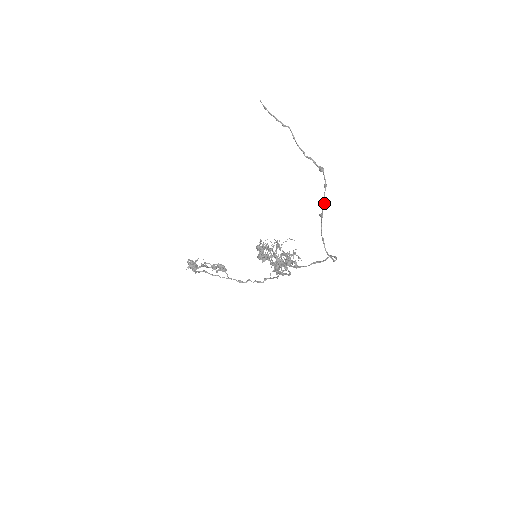
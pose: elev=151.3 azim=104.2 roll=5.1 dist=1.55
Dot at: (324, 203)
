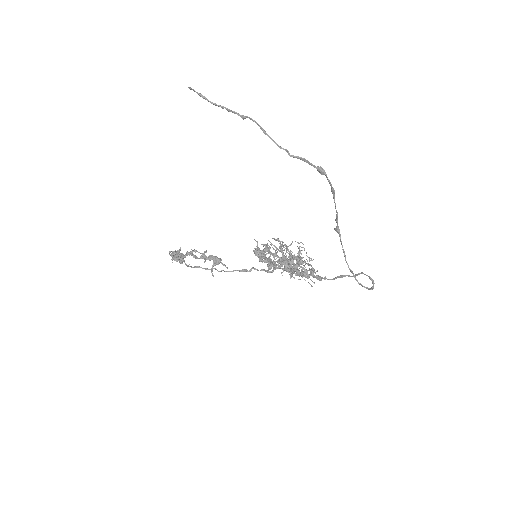
Dot at: (337, 214)
